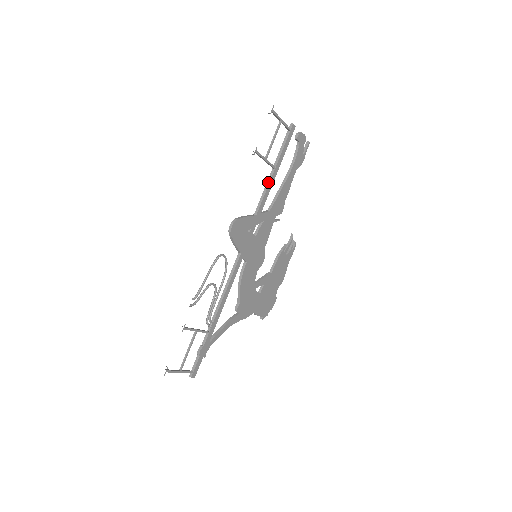
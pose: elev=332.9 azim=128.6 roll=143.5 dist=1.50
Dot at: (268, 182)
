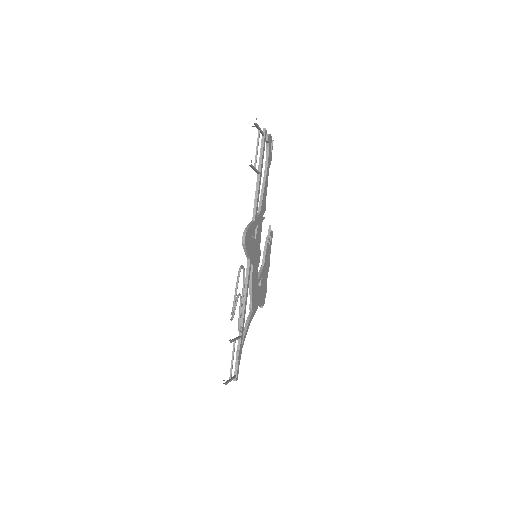
Dot at: (257, 188)
